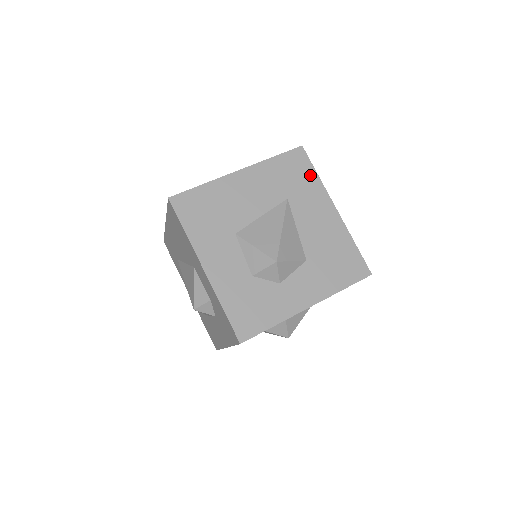
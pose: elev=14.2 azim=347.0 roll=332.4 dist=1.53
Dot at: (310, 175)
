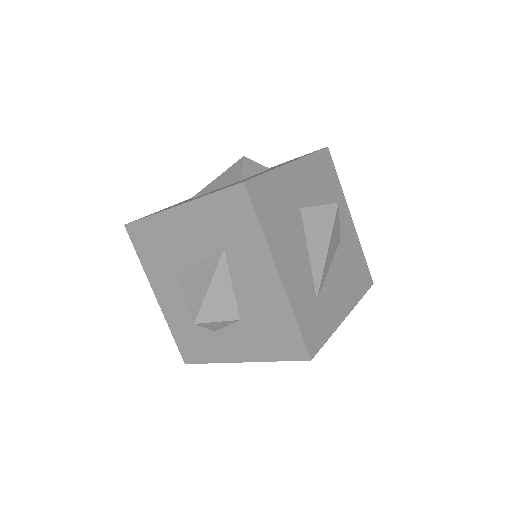
Dot at: (251, 225)
